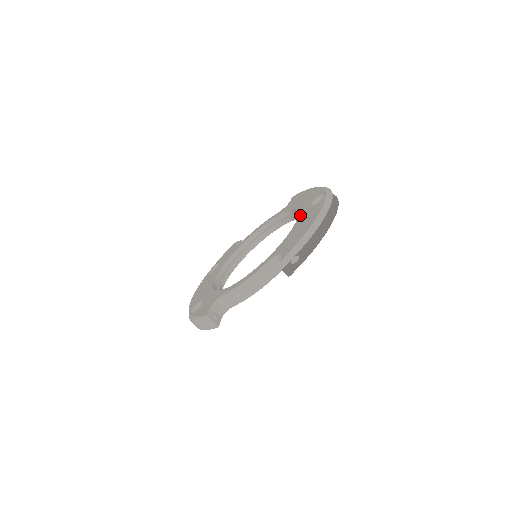
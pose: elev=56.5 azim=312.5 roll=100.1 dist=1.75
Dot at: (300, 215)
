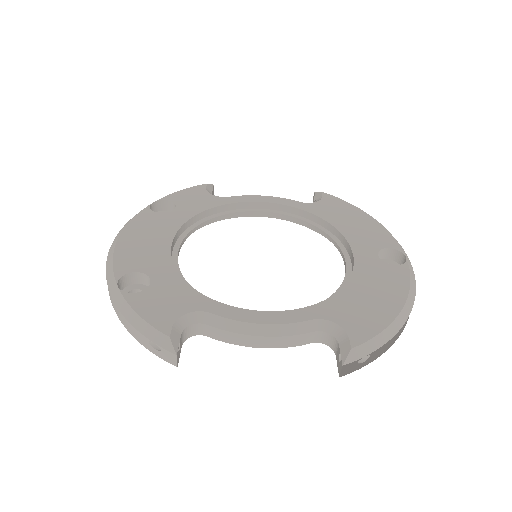
Dot at: (360, 260)
